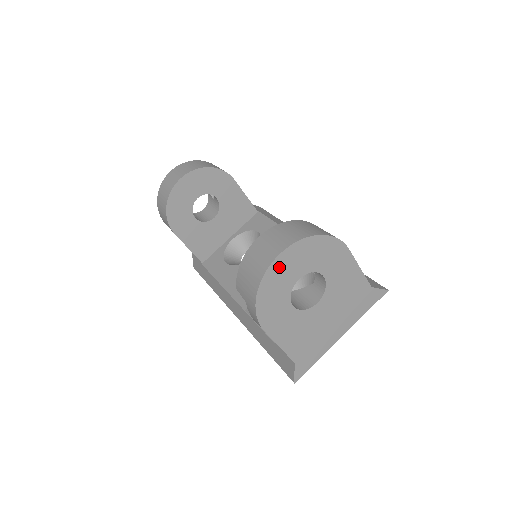
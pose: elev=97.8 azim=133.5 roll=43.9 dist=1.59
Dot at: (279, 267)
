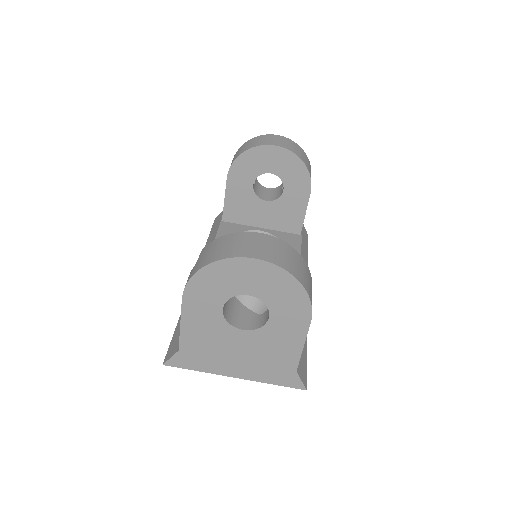
Dot at: (244, 267)
